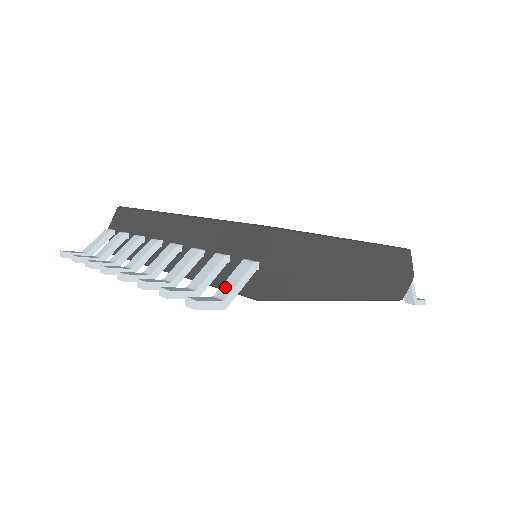
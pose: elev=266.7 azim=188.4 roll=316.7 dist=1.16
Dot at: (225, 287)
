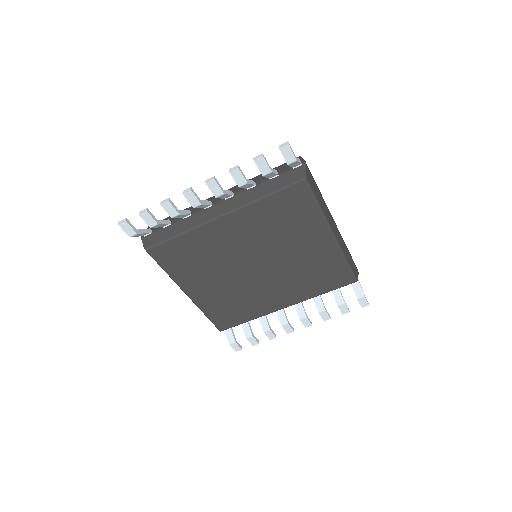
Dot at: occluded
